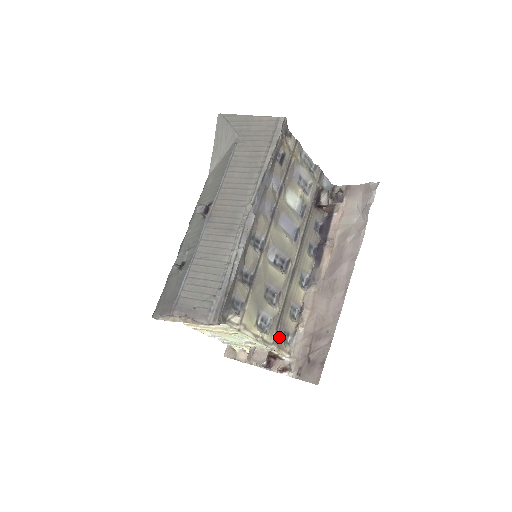
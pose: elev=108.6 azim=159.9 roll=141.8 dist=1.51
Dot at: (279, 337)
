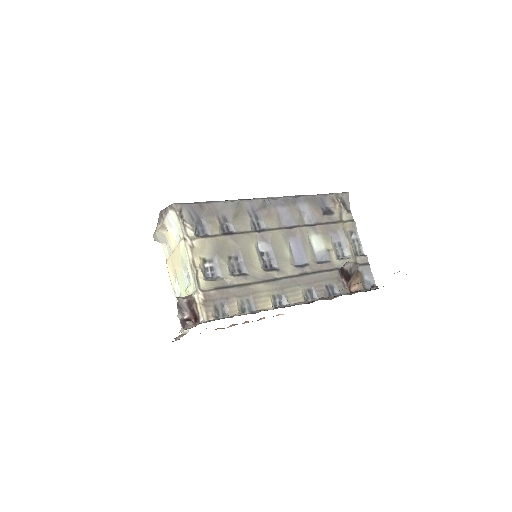
Dot at: (213, 299)
